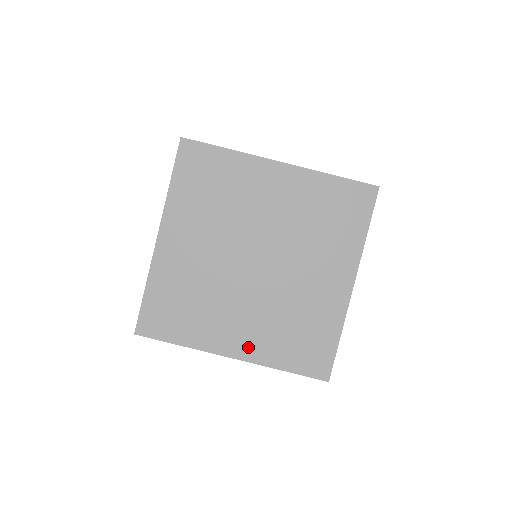
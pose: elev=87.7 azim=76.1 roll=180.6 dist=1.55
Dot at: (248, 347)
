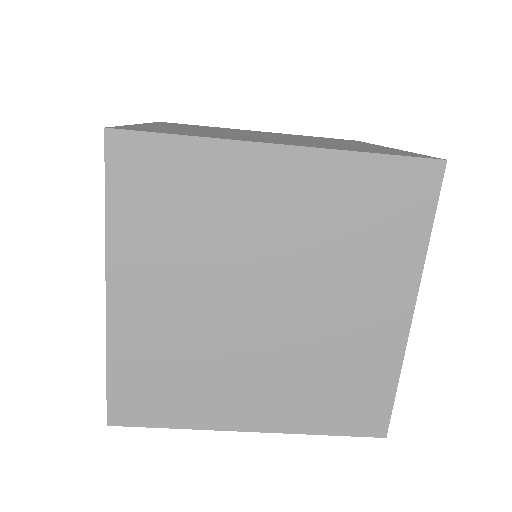
Dot at: (270, 415)
